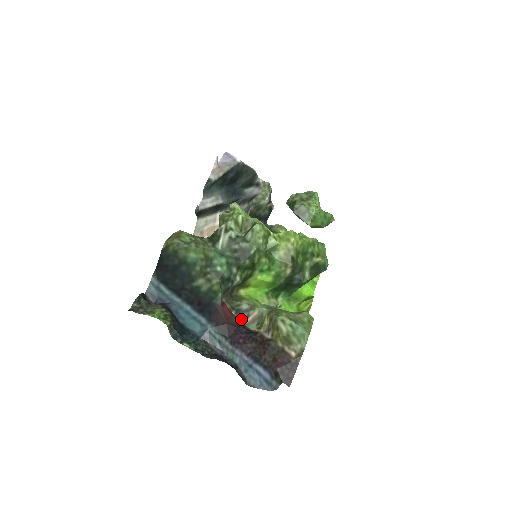
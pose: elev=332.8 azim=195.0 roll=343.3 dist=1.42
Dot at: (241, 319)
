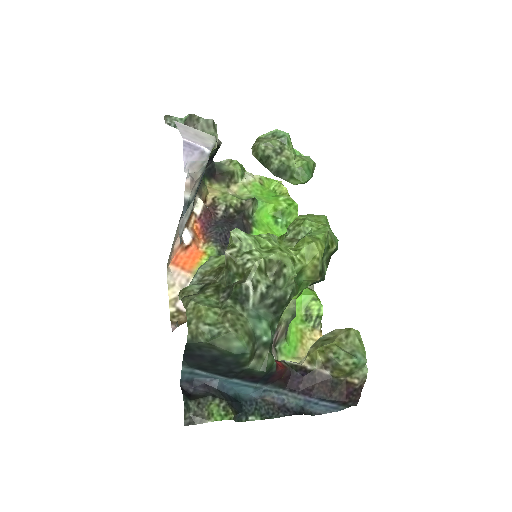
Dot at: (273, 342)
